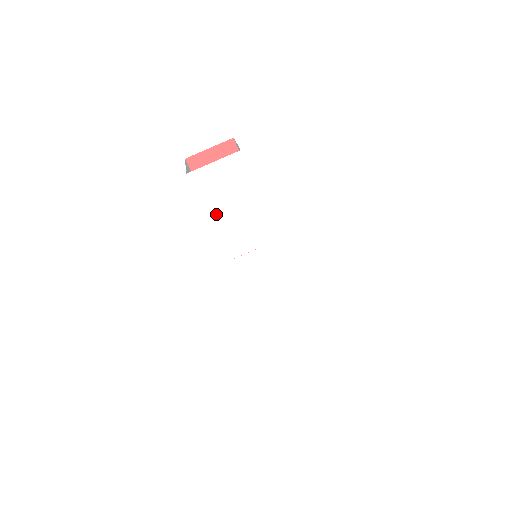
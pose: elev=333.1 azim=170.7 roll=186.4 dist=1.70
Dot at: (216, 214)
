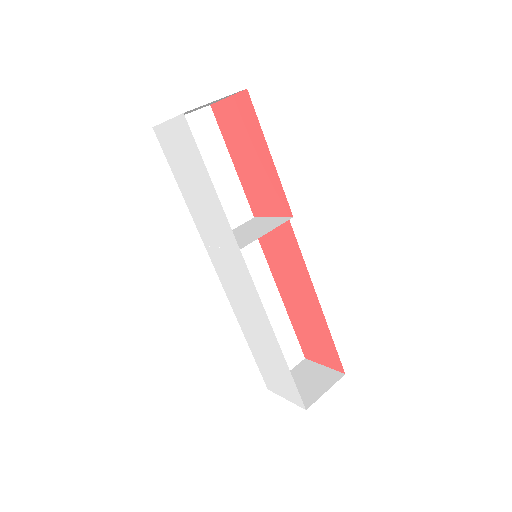
Dot at: (184, 186)
